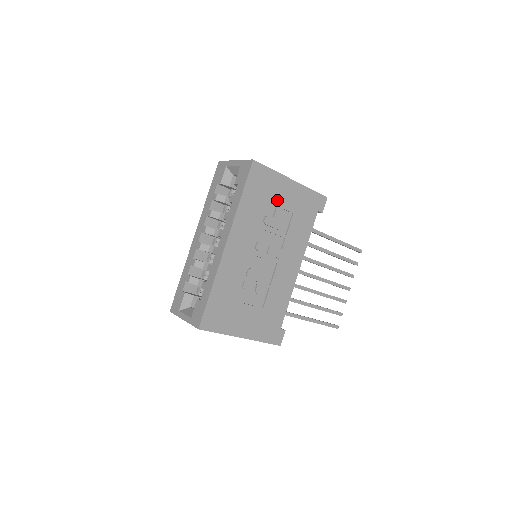
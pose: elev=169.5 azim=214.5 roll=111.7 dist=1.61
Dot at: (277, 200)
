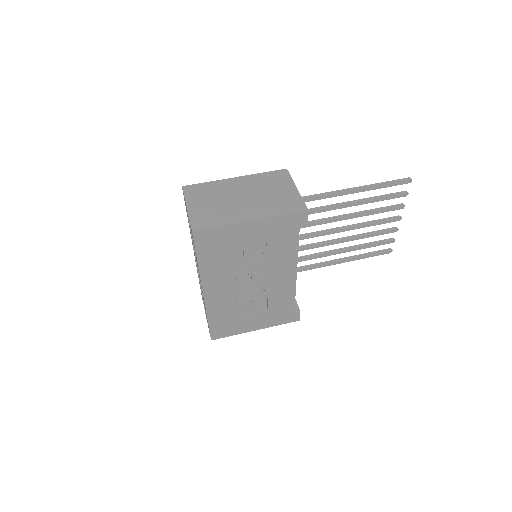
Dot at: (240, 243)
